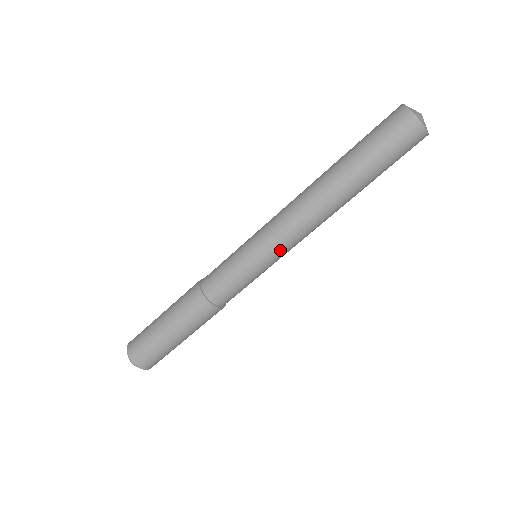
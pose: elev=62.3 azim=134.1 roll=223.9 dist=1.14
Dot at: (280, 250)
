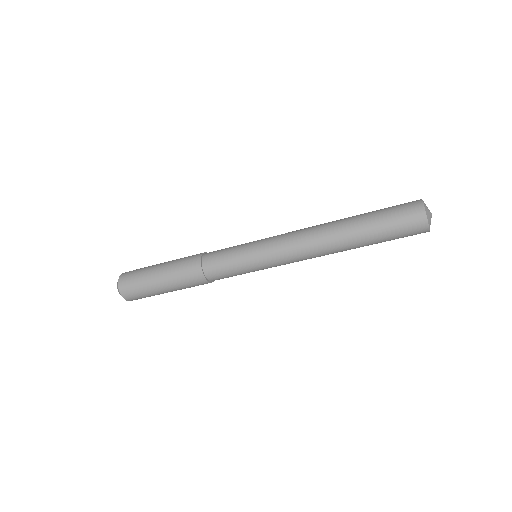
Dot at: (274, 255)
